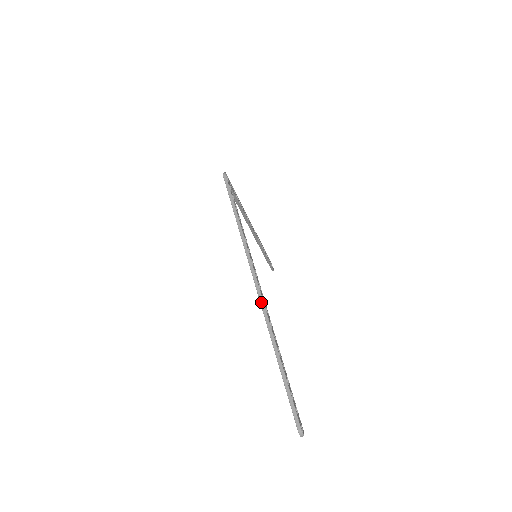
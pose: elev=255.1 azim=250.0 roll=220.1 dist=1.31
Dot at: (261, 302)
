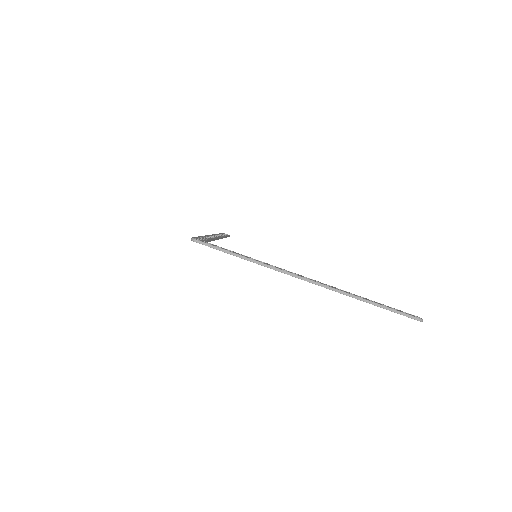
Dot at: (322, 286)
